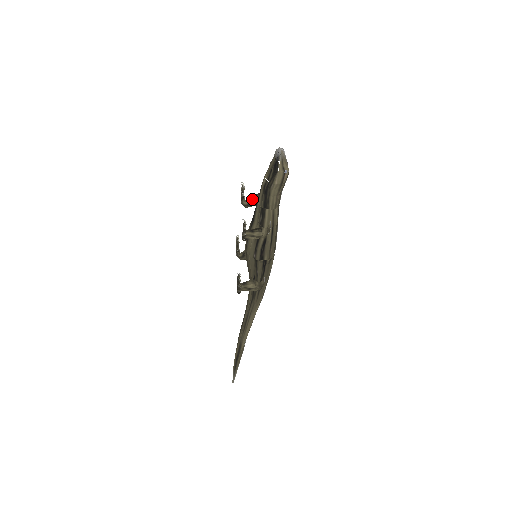
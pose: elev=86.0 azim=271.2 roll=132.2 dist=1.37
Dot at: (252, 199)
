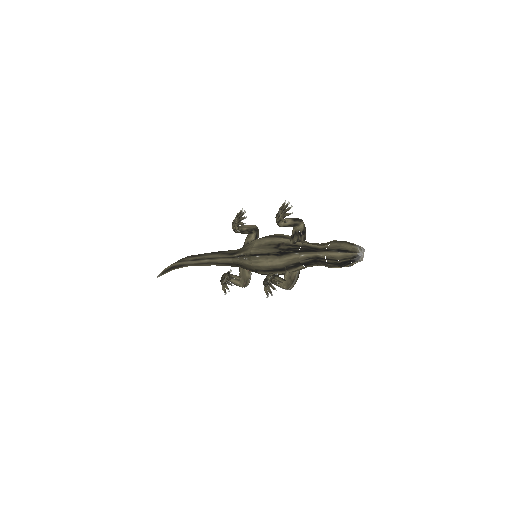
Dot at: (290, 224)
